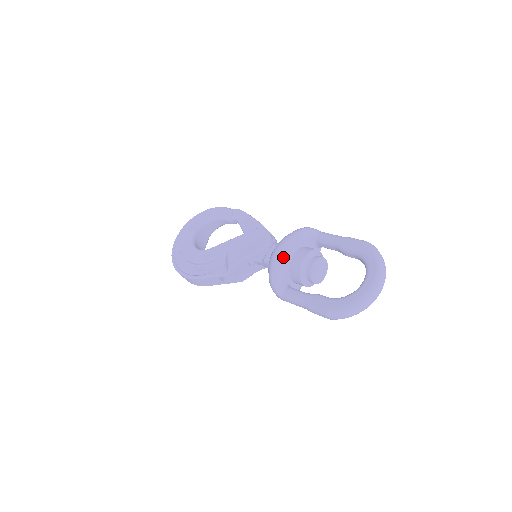
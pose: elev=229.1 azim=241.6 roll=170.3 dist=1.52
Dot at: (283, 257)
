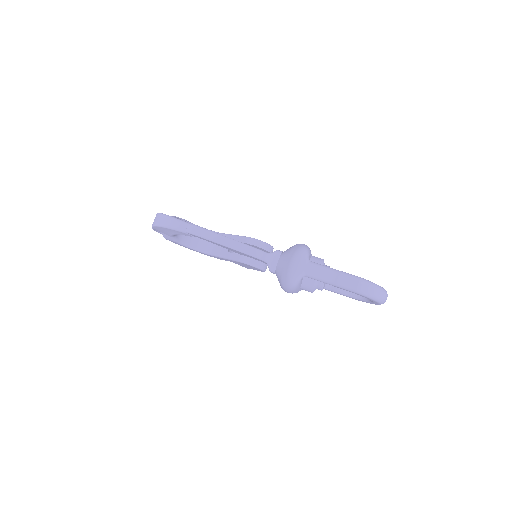
Dot at: occluded
